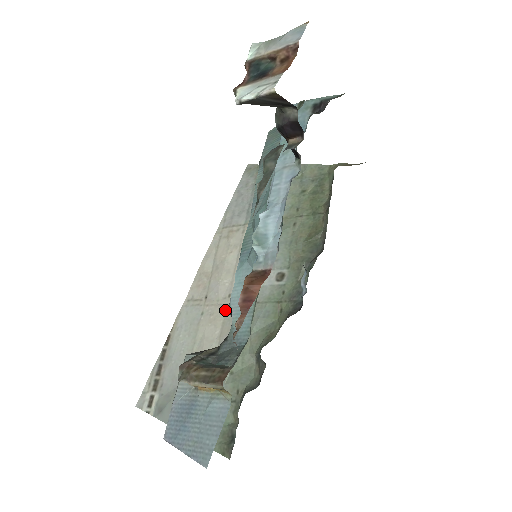
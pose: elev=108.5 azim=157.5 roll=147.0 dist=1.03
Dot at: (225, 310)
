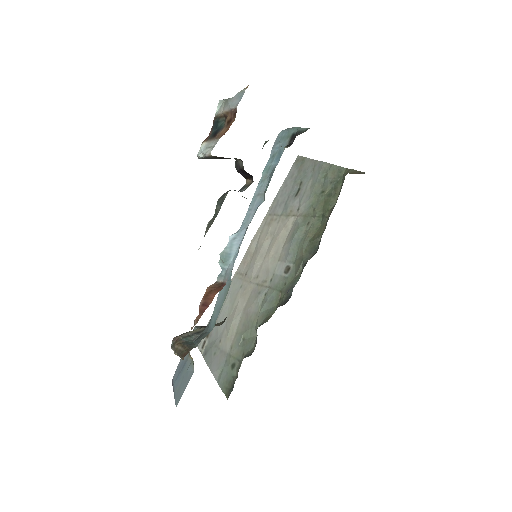
Dot at: (252, 288)
